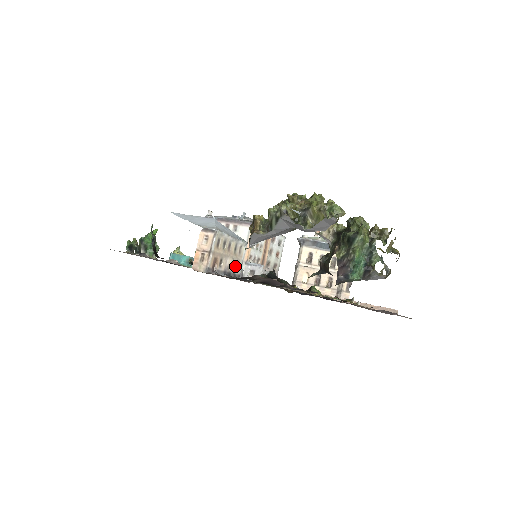
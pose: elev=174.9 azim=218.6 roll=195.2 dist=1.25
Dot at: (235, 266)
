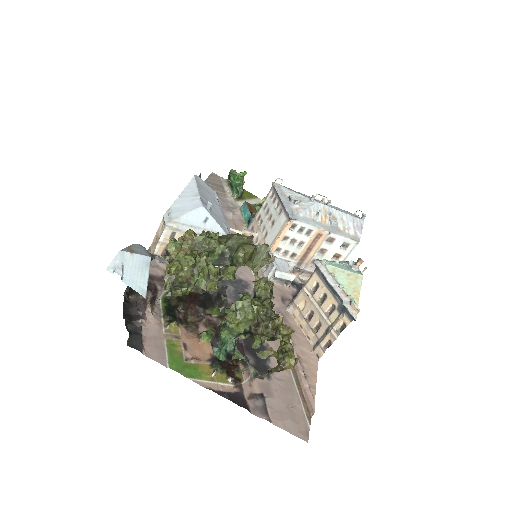
Dot at: occluded
